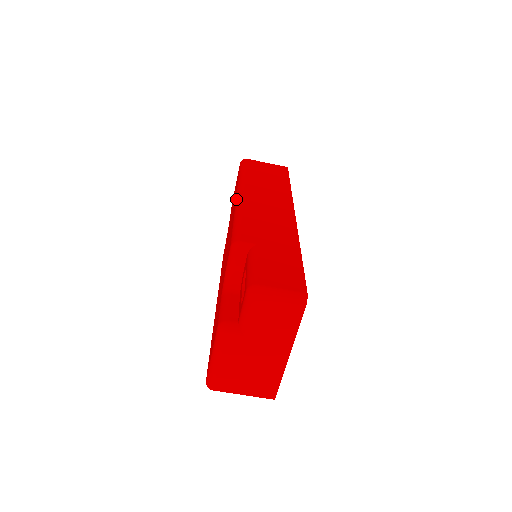
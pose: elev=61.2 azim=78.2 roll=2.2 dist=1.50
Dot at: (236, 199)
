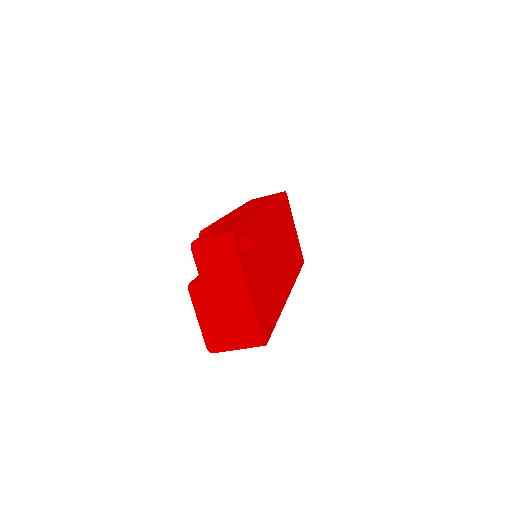
Dot at: occluded
